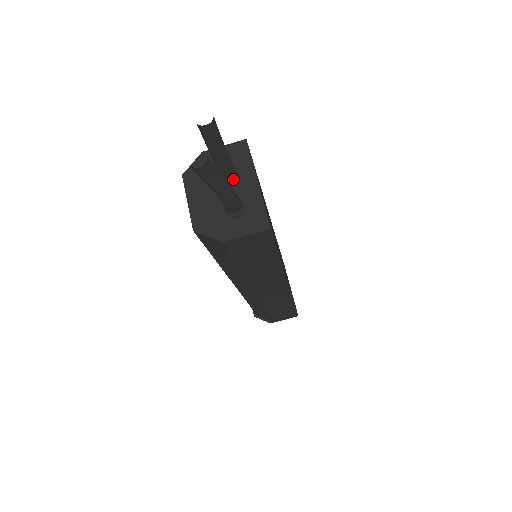
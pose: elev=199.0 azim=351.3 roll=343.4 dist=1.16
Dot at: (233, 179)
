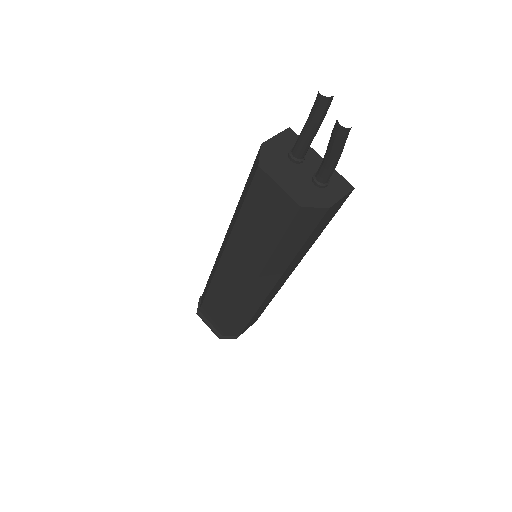
Dot at: (305, 158)
